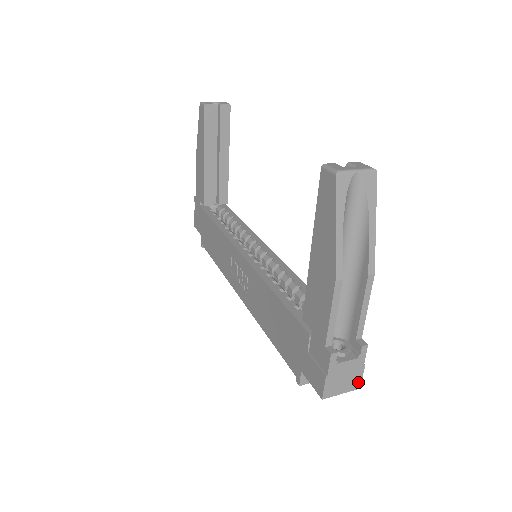
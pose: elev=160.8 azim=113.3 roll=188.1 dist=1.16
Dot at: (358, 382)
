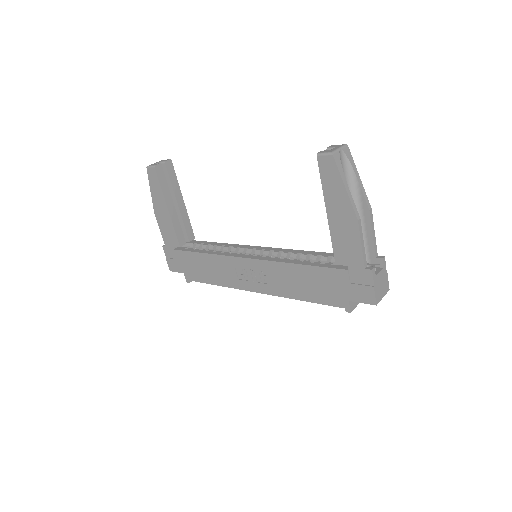
Dot at: (387, 286)
